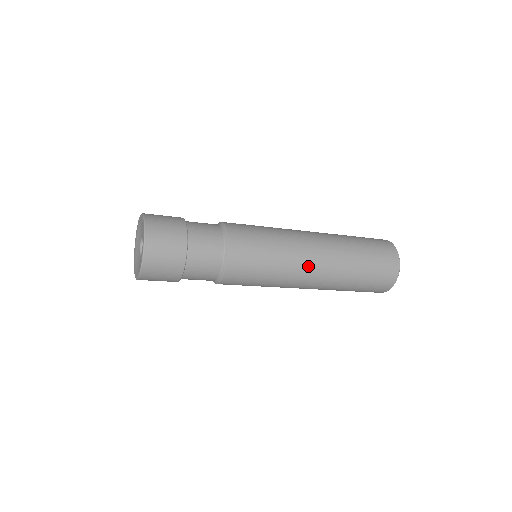
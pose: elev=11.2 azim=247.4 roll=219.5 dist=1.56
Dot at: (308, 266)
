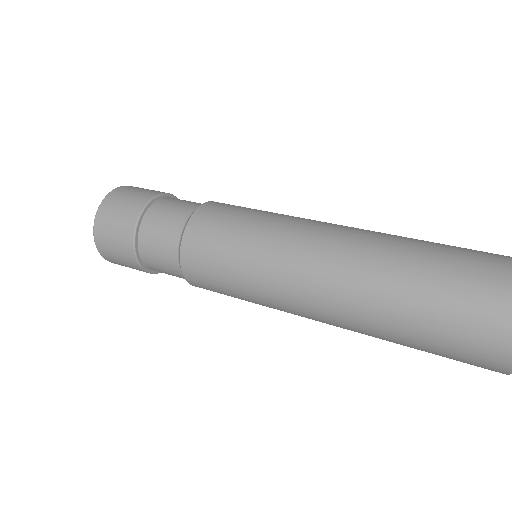
Dot at: (301, 309)
